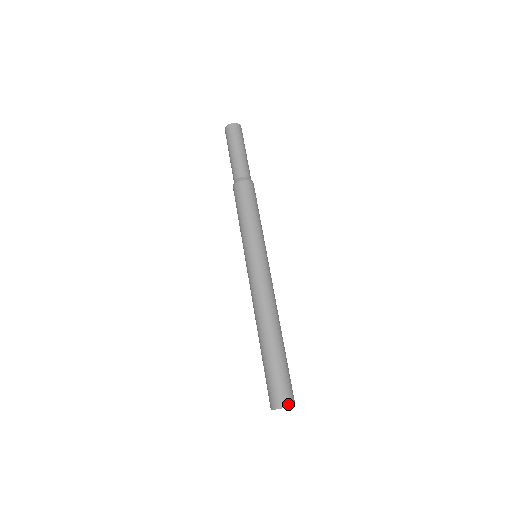
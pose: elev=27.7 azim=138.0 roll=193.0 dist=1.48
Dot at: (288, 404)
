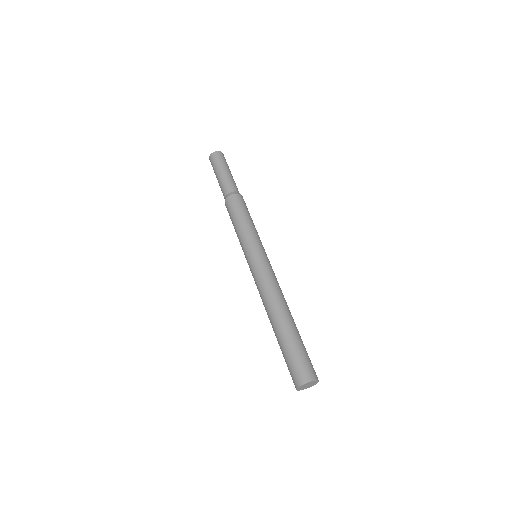
Dot at: (316, 378)
